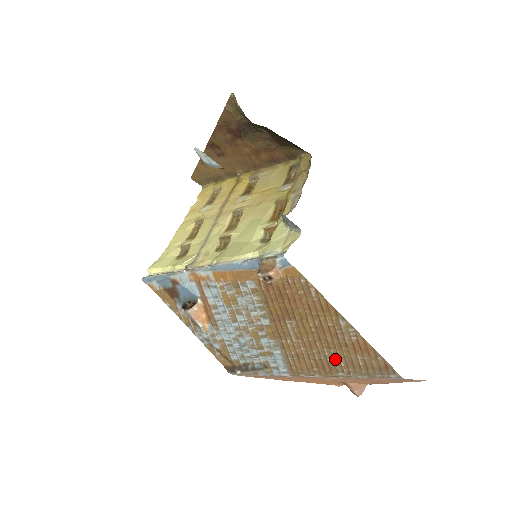
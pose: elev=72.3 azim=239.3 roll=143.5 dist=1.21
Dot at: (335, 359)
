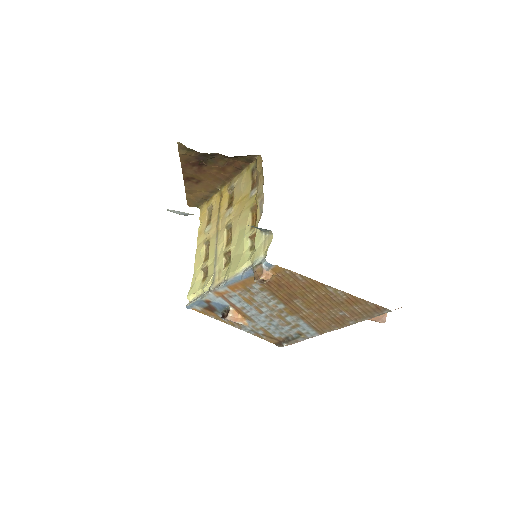
Dot at: (341, 314)
